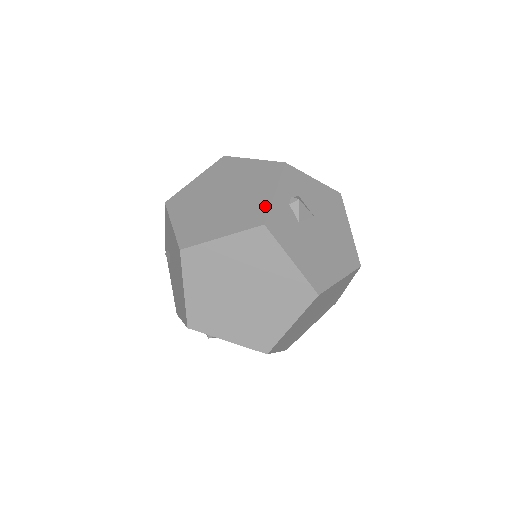
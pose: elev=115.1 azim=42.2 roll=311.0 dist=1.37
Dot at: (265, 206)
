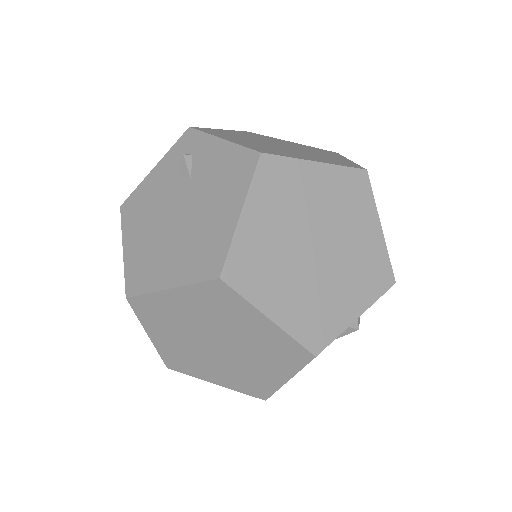
Dot at: (336, 328)
